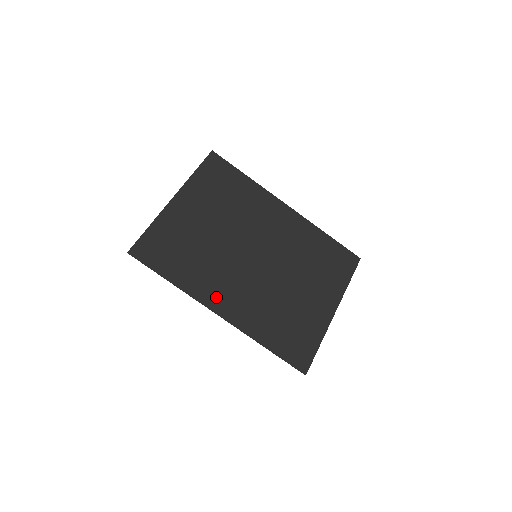
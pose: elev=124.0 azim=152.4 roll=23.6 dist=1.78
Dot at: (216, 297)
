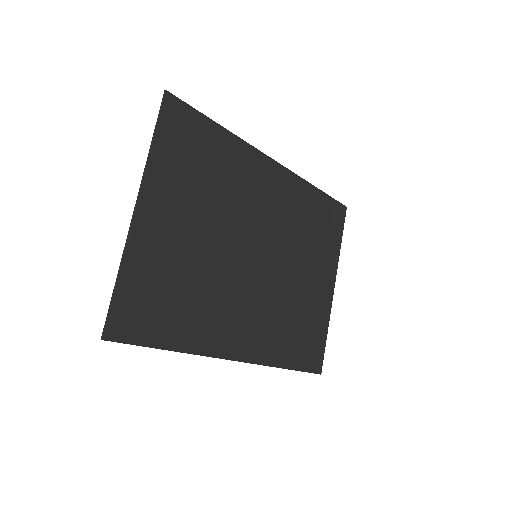
Dot at: (228, 339)
